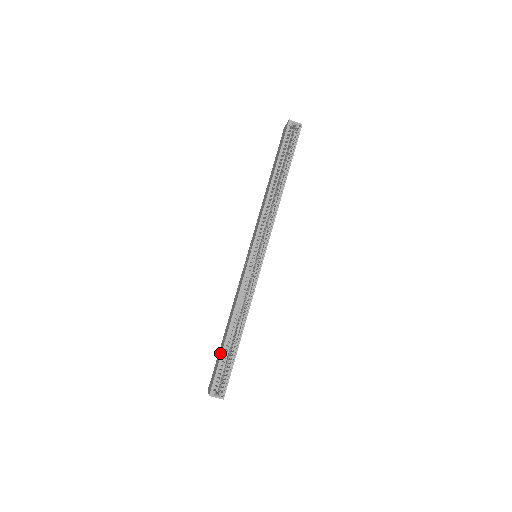
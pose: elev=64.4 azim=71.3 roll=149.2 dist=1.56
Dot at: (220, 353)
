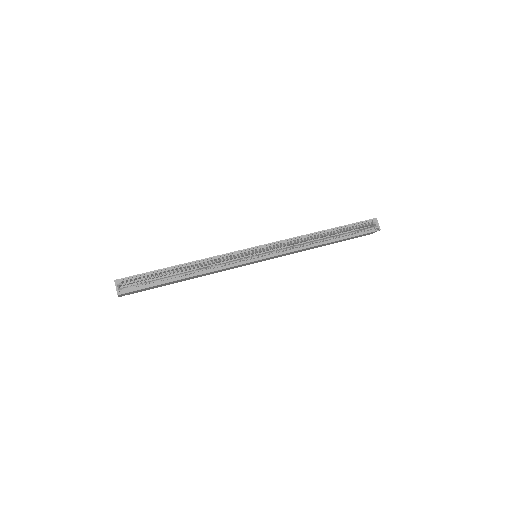
Dot at: occluded
